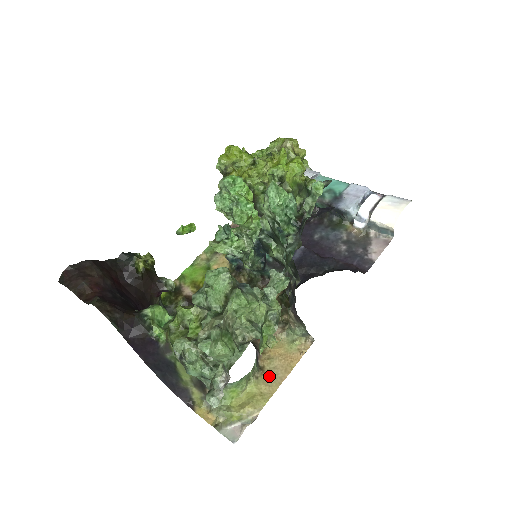
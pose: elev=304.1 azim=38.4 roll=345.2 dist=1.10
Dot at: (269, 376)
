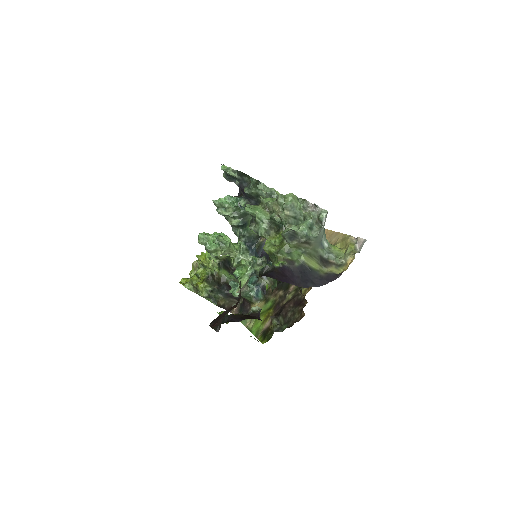
Dot at: (333, 241)
